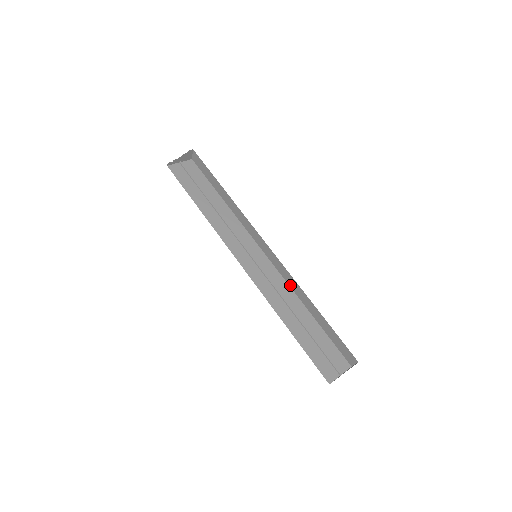
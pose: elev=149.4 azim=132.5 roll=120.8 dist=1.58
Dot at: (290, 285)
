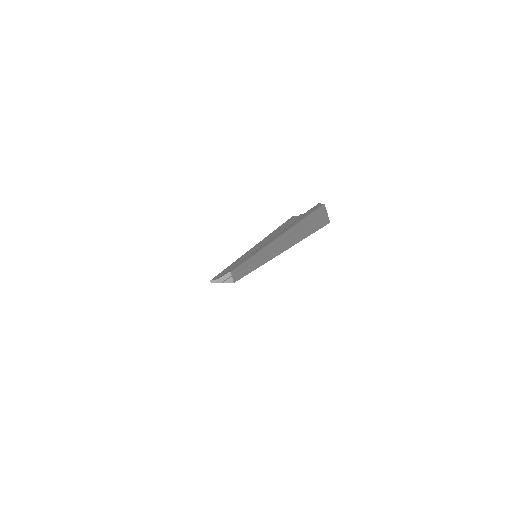
Dot at: (283, 249)
